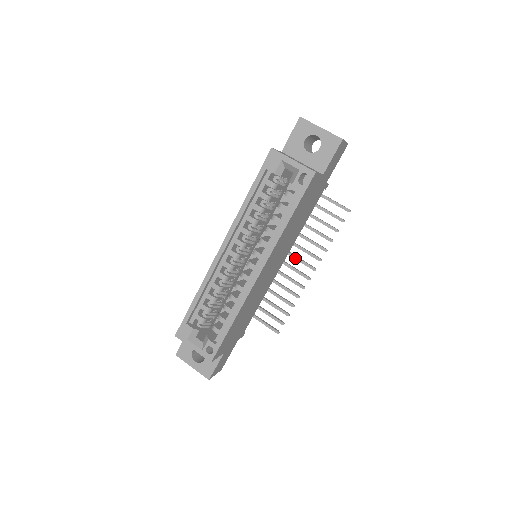
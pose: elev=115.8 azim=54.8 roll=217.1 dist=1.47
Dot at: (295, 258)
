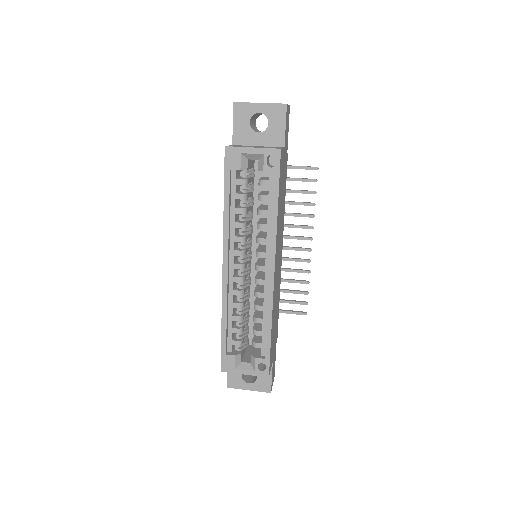
Dot at: (288, 238)
